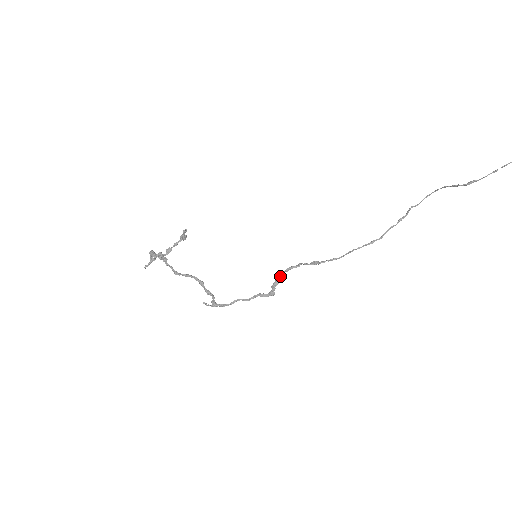
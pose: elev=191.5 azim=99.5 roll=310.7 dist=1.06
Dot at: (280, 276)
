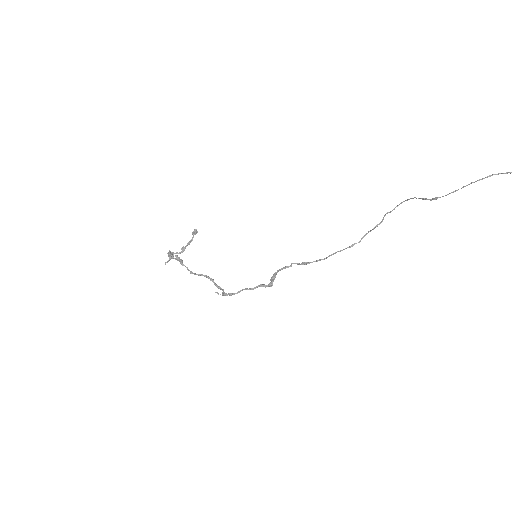
Dot at: (276, 273)
